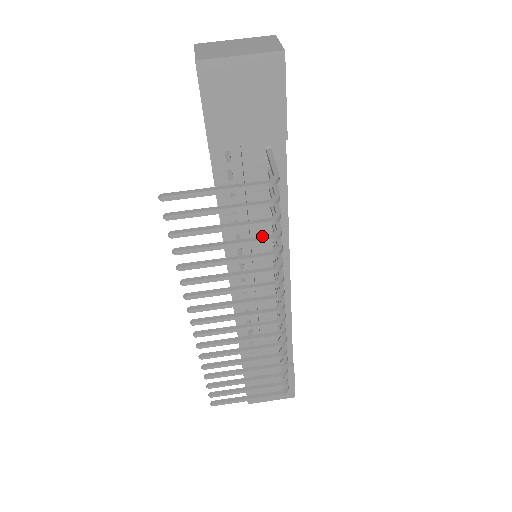
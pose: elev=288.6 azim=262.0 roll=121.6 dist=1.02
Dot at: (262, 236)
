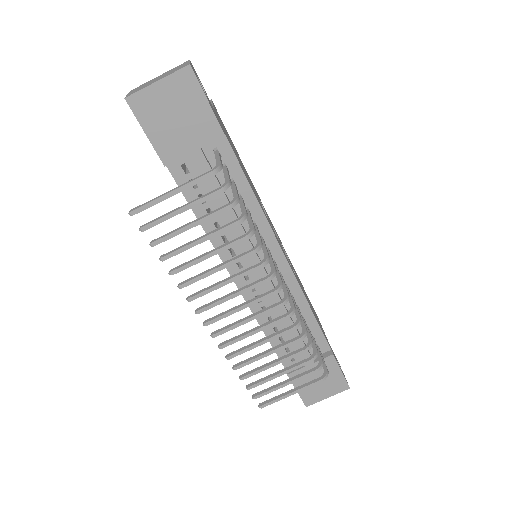
Dot at: occluded
